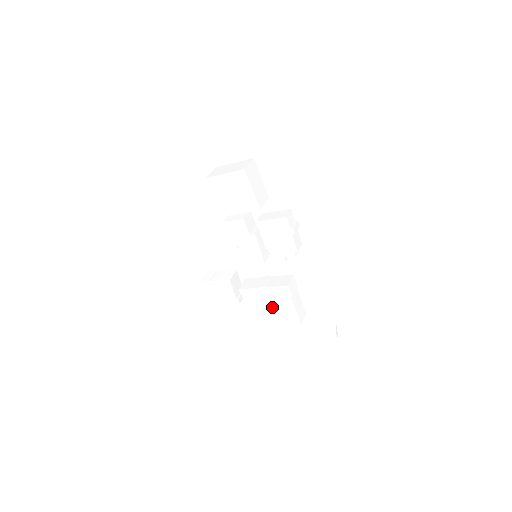
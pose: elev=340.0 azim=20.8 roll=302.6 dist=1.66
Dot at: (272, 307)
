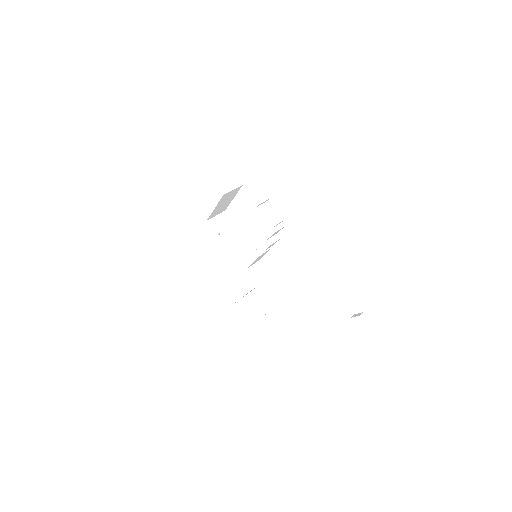
Dot at: (292, 314)
